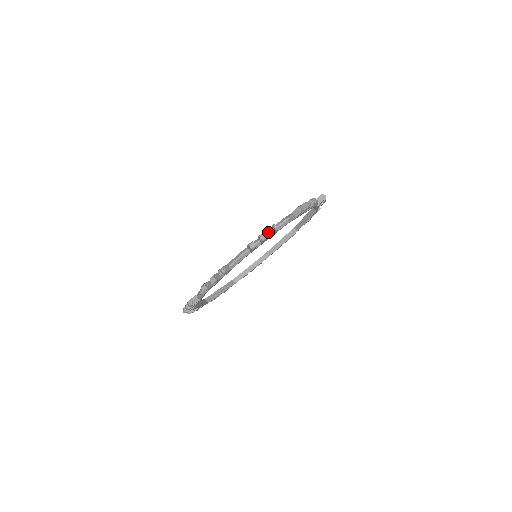
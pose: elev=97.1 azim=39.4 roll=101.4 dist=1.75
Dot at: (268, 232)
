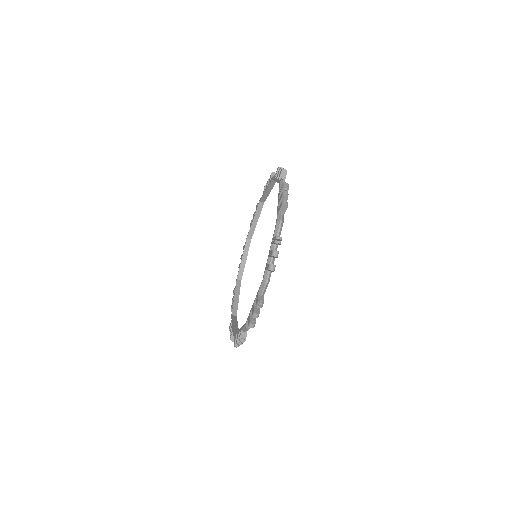
Dot at: occluded
